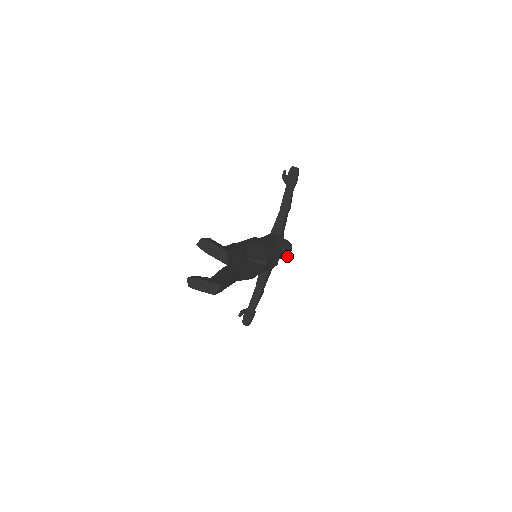
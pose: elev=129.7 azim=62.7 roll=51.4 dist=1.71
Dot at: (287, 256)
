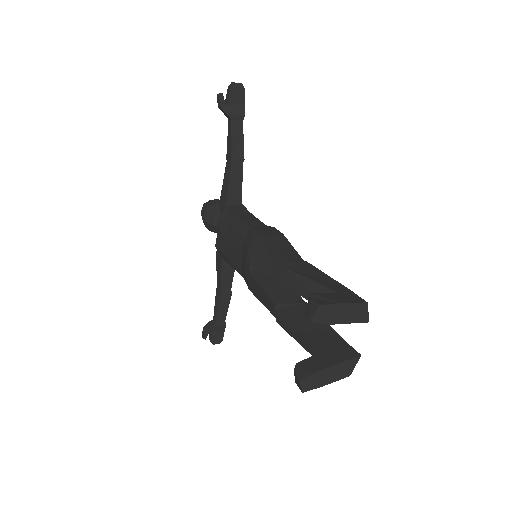
Dot at: occluded
